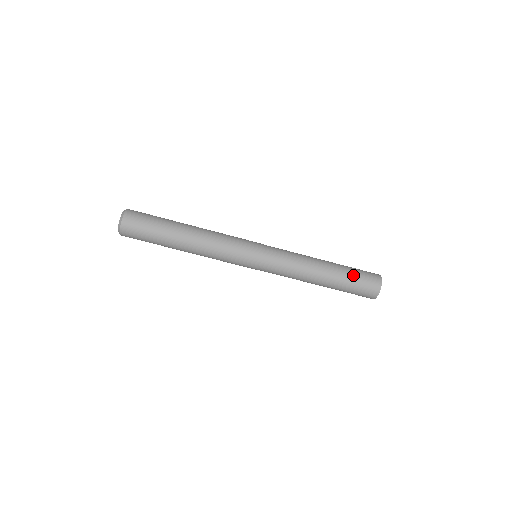
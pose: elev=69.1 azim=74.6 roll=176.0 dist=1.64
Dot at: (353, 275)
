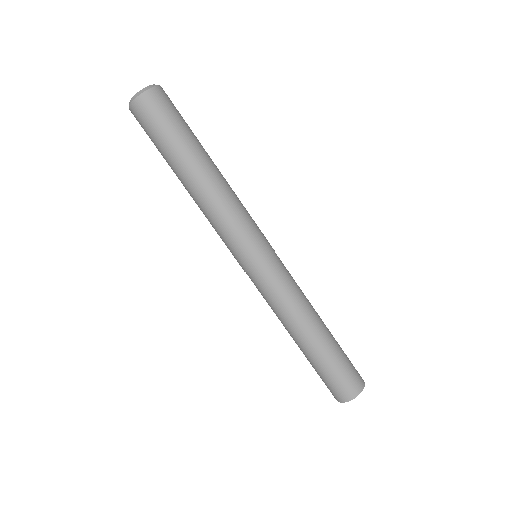
Dot at: (334, 366)
